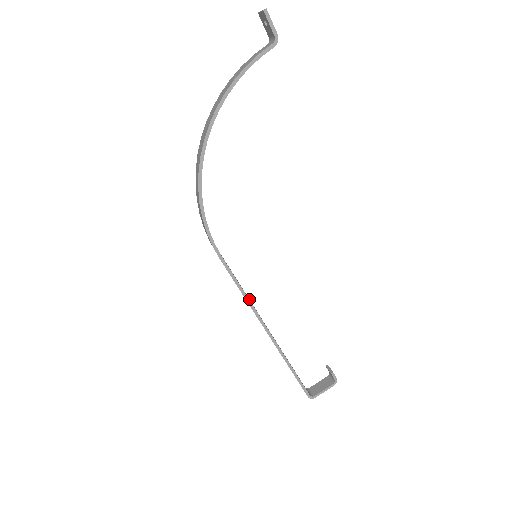
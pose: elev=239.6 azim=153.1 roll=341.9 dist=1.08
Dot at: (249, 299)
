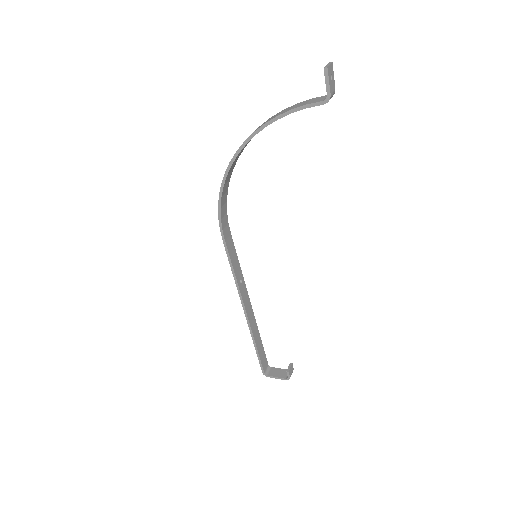
Dot at: (243, 281)
